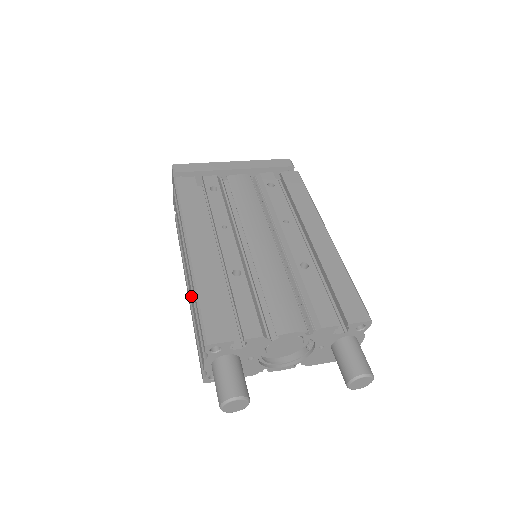
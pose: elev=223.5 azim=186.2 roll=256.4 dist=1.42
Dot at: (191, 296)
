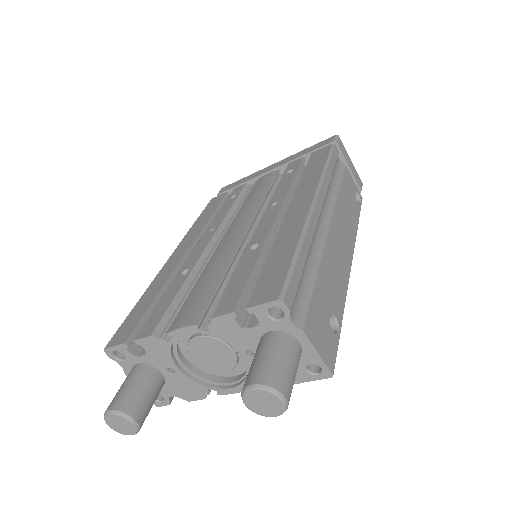
Dot at: occluded
